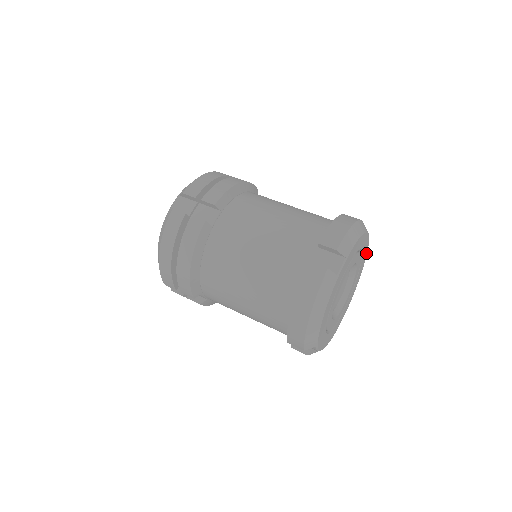
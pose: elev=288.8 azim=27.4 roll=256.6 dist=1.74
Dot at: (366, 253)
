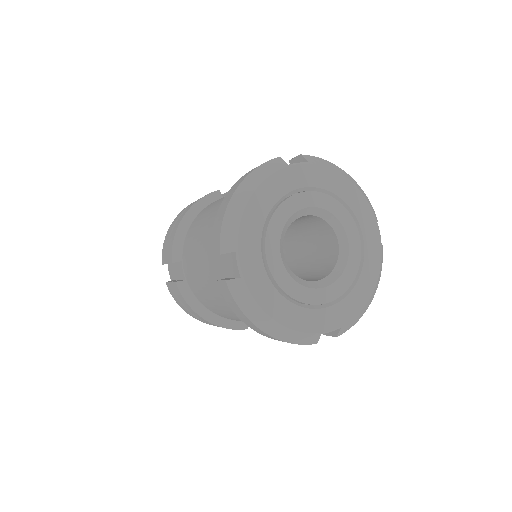
Dot at: (378, 261)
